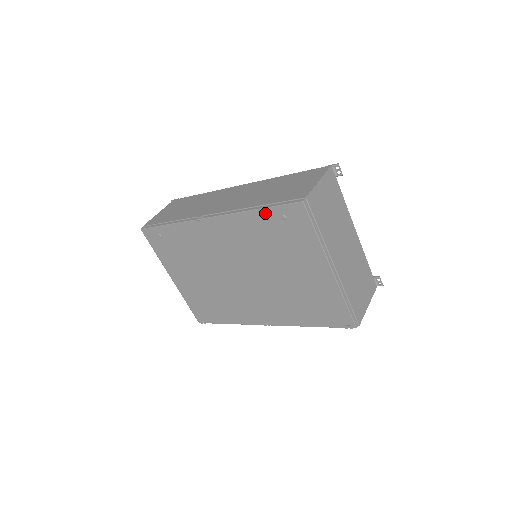
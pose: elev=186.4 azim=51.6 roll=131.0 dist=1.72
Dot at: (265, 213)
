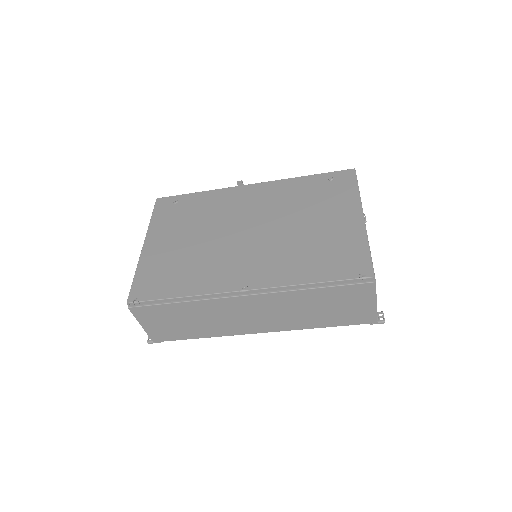
Dot at: (314, 178)
